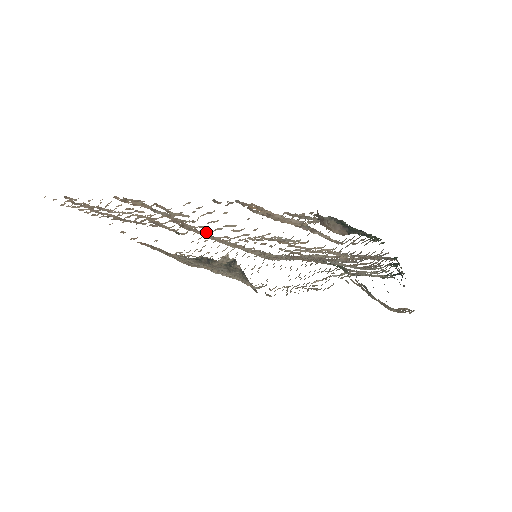
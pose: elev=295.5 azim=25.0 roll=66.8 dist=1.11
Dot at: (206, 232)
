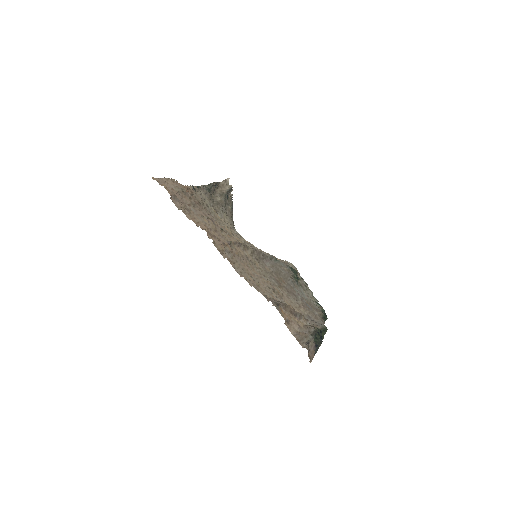
Dot at: occluded
